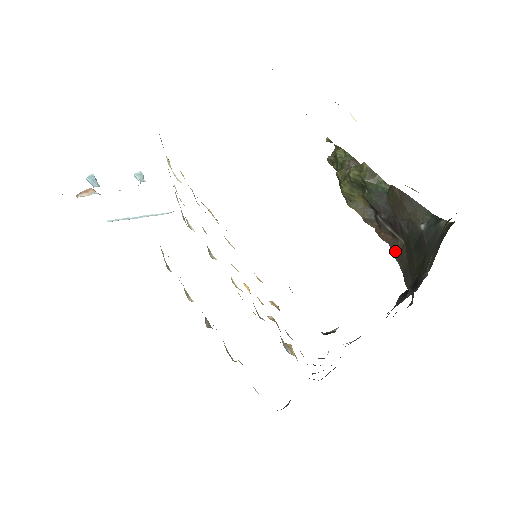
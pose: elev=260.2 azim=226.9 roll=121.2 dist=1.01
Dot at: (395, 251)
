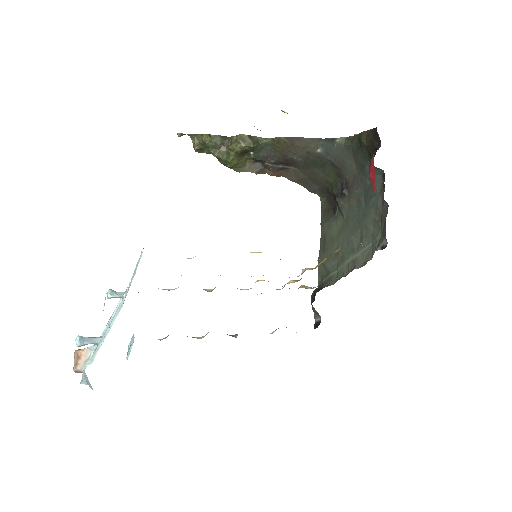
Dot at: (290, 177)
